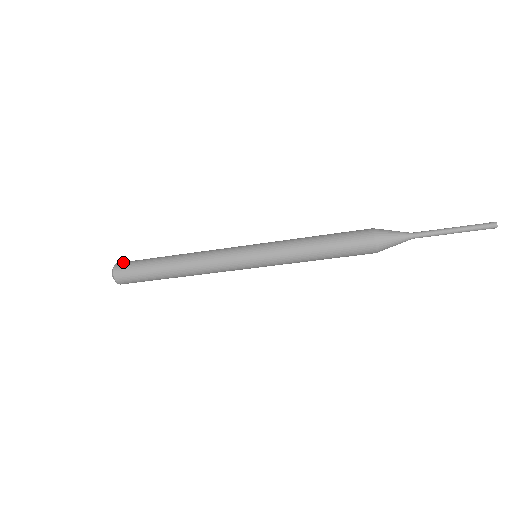
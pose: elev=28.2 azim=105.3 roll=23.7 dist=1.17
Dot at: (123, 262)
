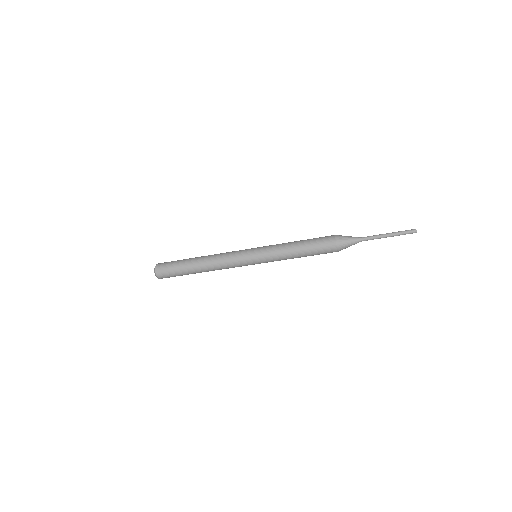
Dot at: (162, 263)
